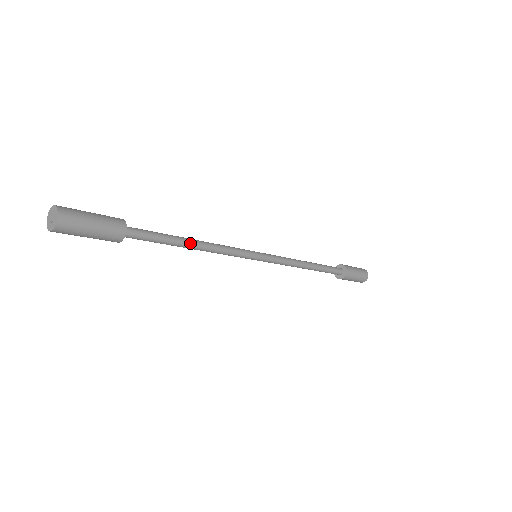
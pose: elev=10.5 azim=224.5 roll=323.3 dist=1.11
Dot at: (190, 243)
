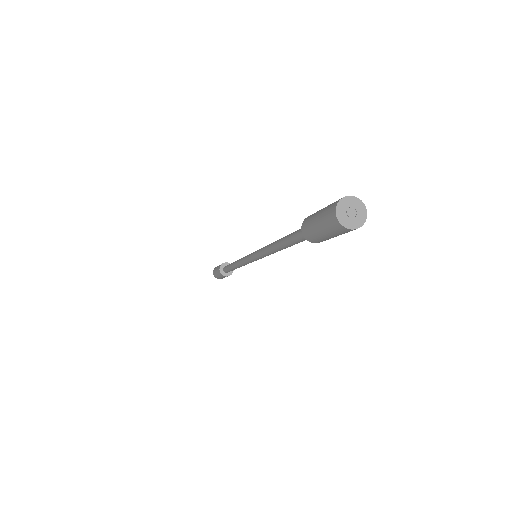
Dot at: occluded
